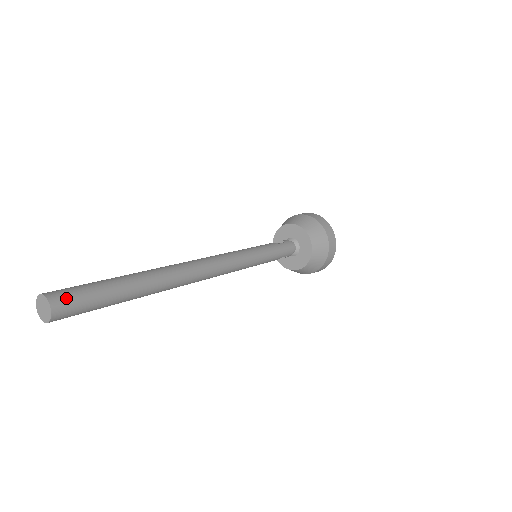
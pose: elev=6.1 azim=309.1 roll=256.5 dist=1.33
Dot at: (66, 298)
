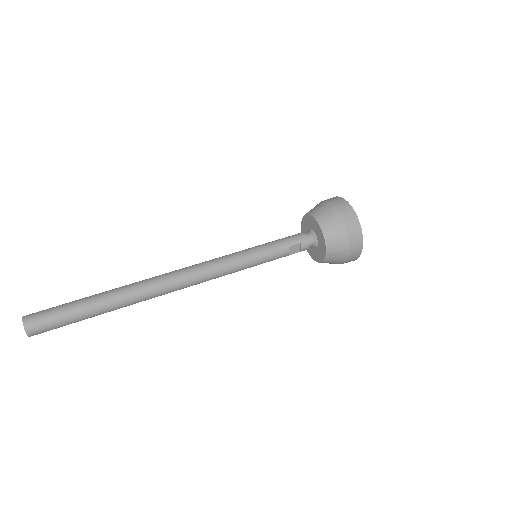
Dot at: (36, 313)
